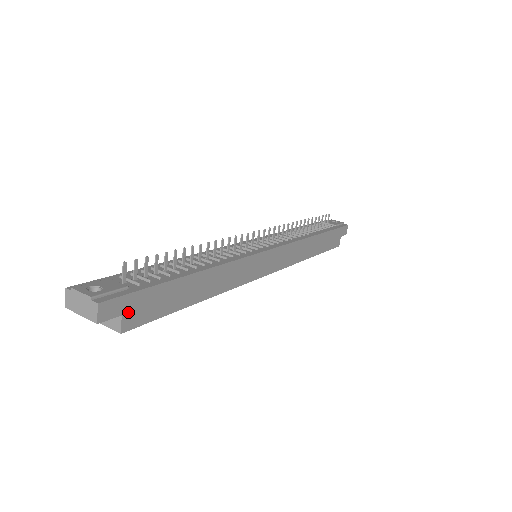
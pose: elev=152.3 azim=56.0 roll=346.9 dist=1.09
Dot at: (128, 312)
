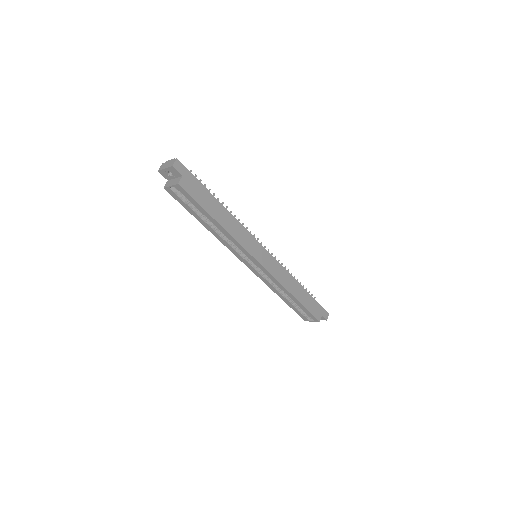
Dot at: (185, 179)
